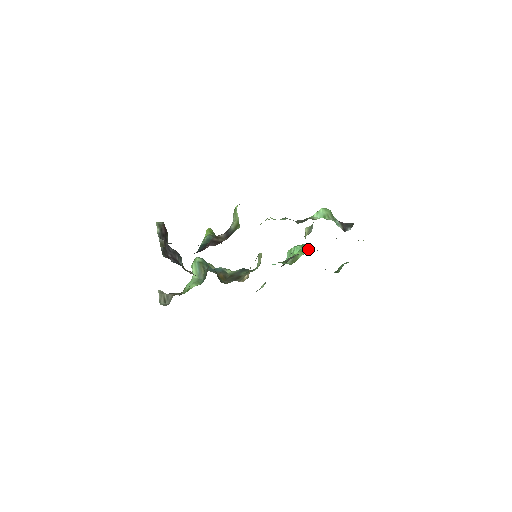
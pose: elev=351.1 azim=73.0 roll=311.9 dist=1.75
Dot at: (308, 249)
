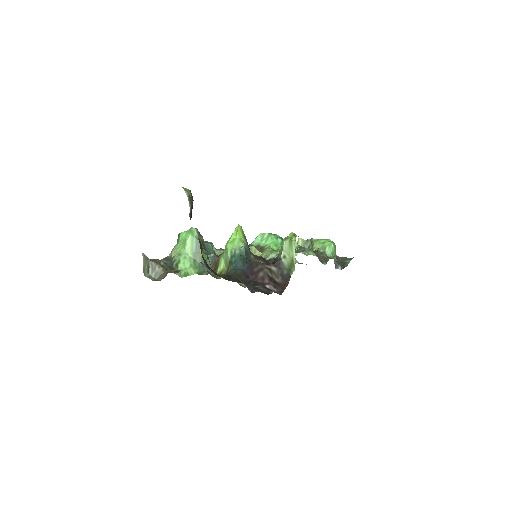
Dot at: occluded
